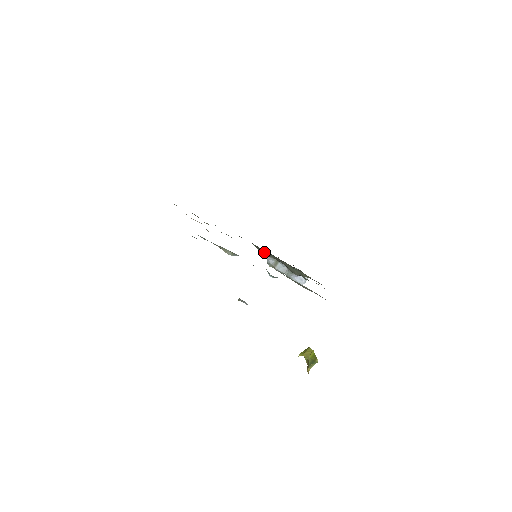
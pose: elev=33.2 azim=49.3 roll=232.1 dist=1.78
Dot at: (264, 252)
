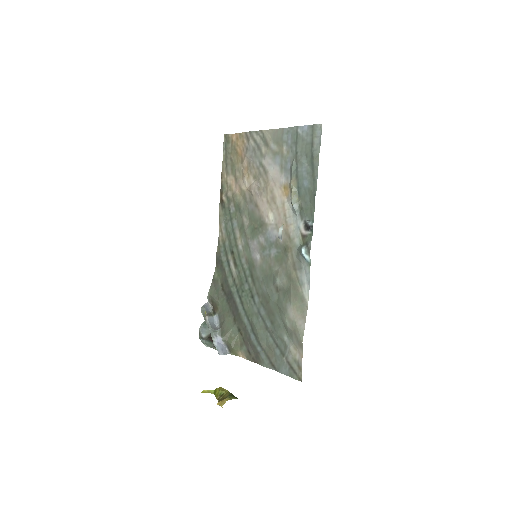
Dot at: (215, 291)
